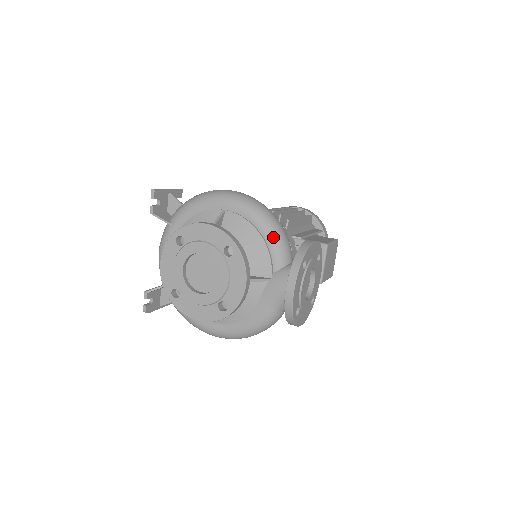
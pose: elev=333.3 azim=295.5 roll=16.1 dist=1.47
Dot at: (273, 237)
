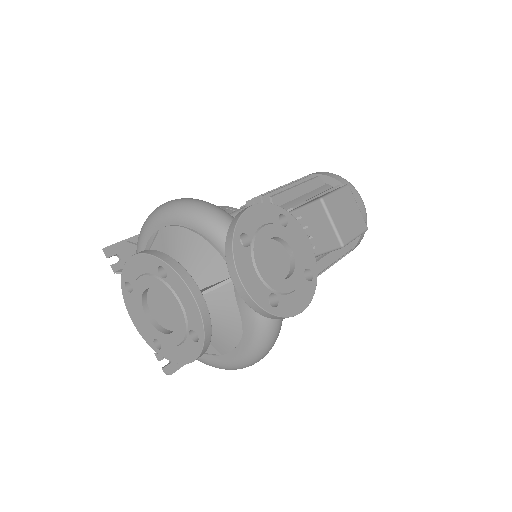
Dot at: (210, 228)
